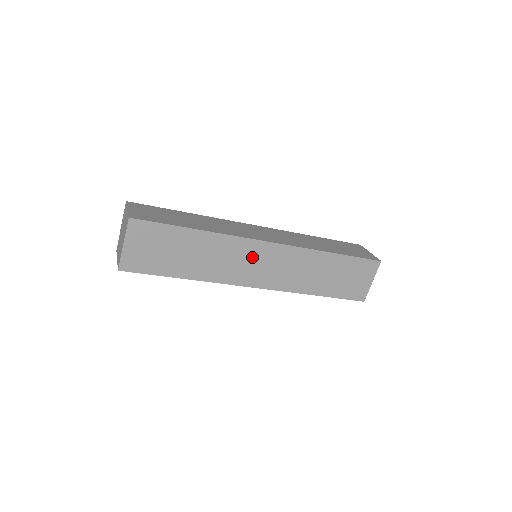
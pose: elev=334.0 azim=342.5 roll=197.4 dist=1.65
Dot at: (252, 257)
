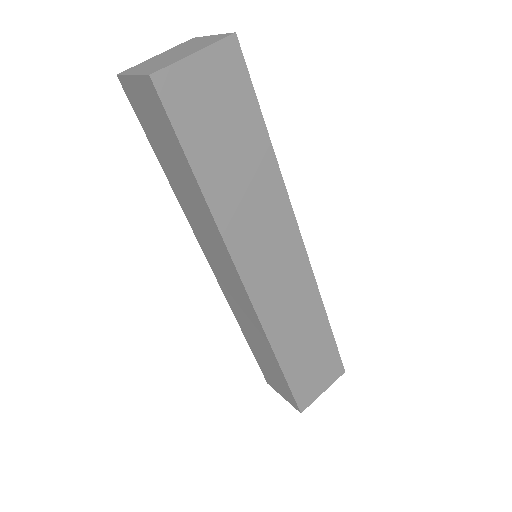
Dot at: (278, 244)
